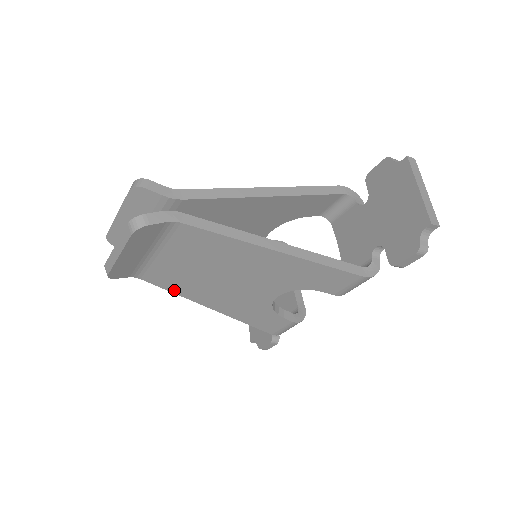
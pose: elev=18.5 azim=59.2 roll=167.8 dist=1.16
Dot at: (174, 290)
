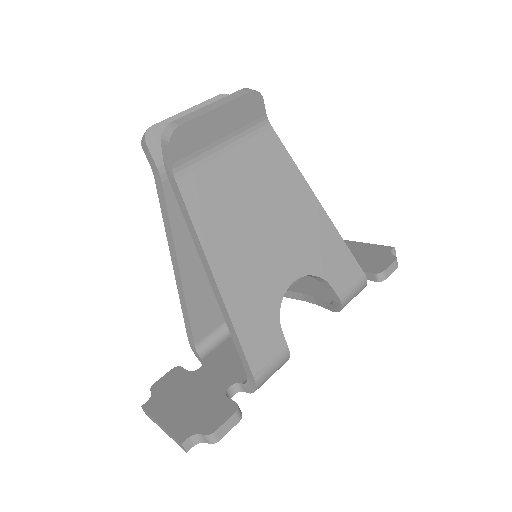
Dot at: (198, 221)
